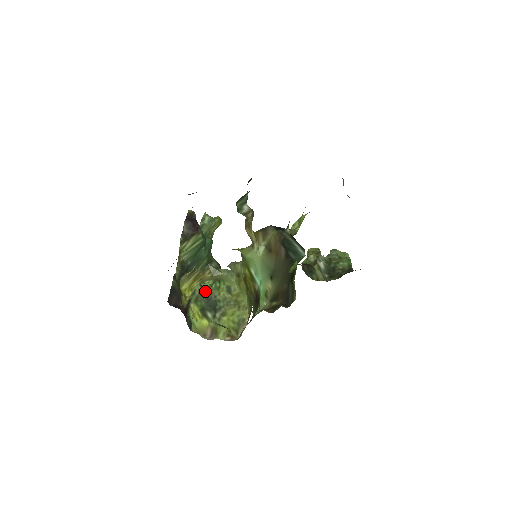
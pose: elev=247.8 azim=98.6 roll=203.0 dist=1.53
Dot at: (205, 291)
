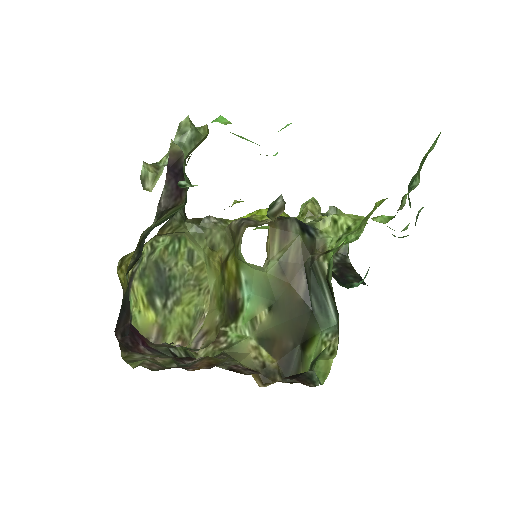
Dot at: (157, 257)
